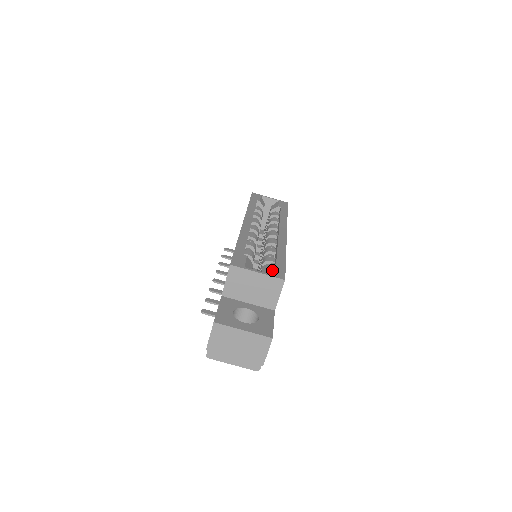
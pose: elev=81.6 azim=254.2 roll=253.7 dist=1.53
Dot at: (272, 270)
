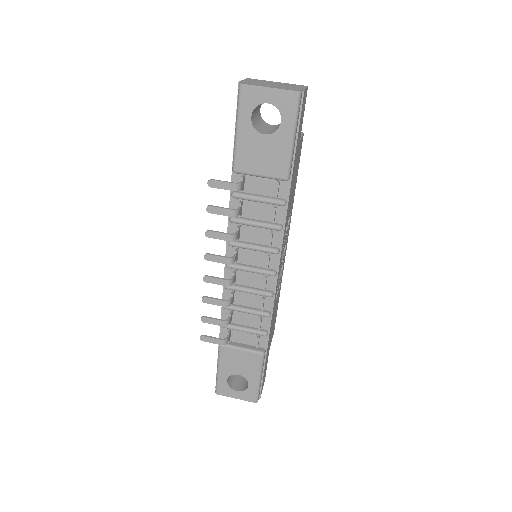
Dot at: occluded
